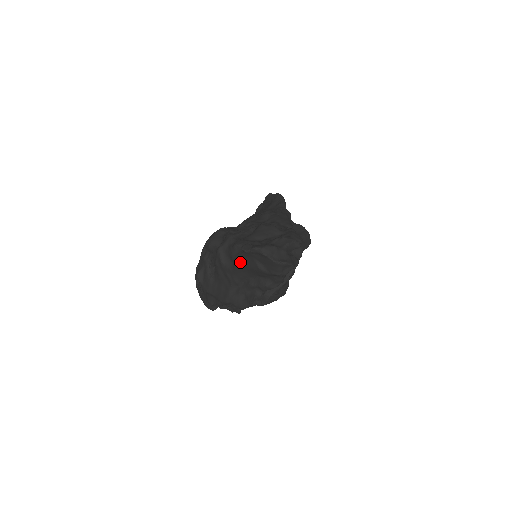
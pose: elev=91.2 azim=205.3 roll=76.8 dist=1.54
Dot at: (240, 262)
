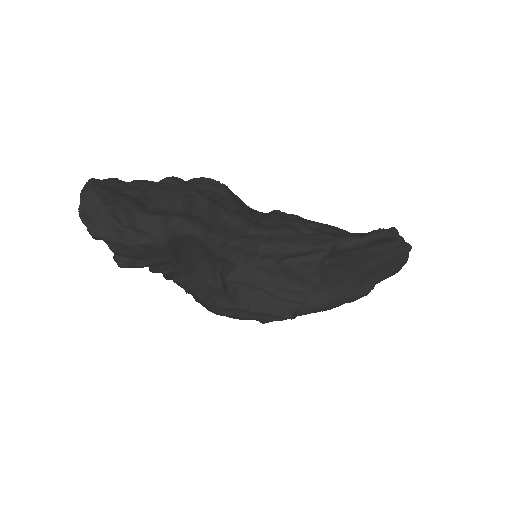
Dot at: occluded
